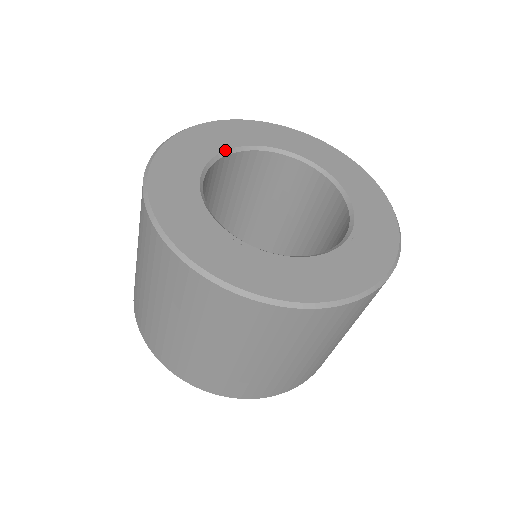
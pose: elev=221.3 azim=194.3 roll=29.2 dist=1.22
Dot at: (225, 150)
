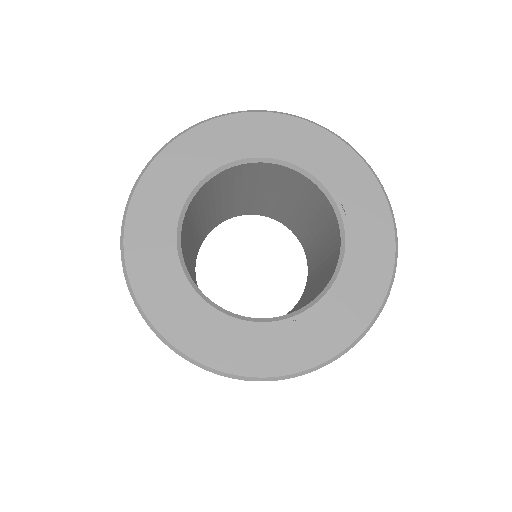
Dot at: (176, 243)
